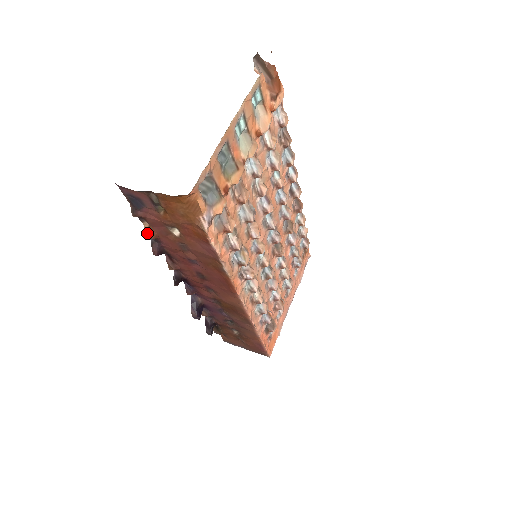
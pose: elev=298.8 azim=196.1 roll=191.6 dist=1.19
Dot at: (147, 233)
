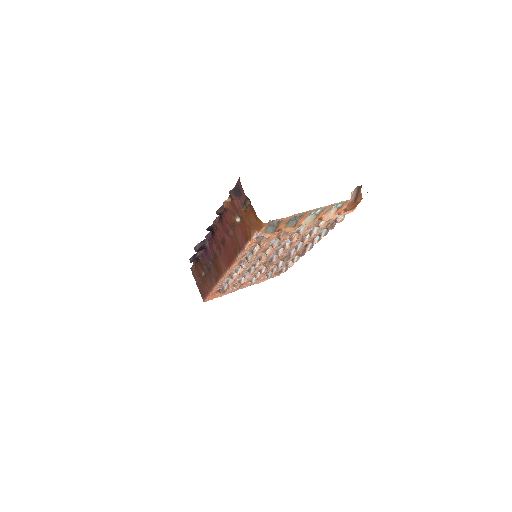
Dot at: (225, 202)
